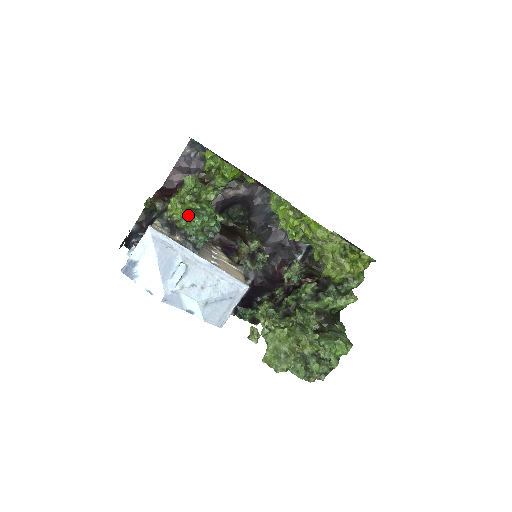
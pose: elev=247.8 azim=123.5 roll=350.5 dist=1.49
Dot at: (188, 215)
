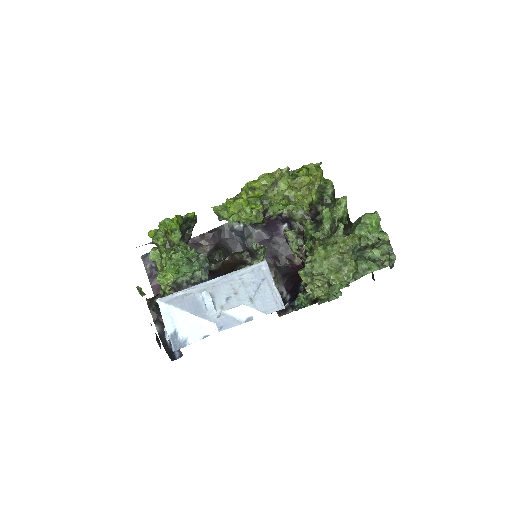
Dot at: (171, 262)
